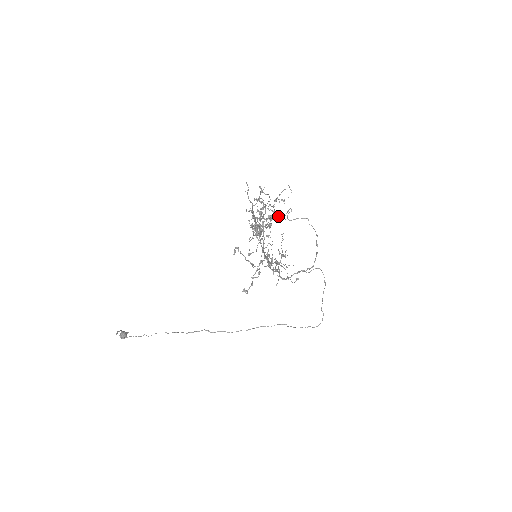
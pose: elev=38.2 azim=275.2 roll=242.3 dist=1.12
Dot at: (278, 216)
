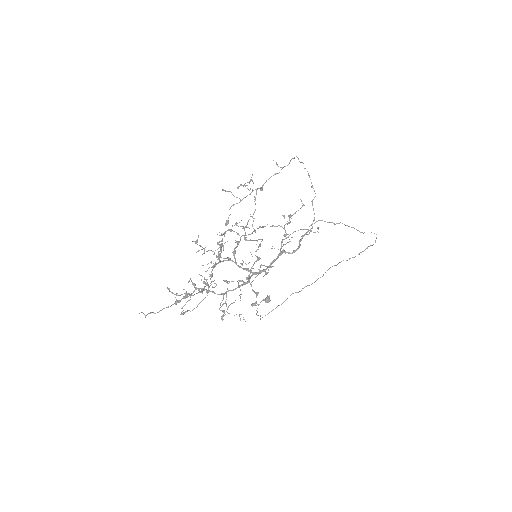
Dot at: (219, 254)
